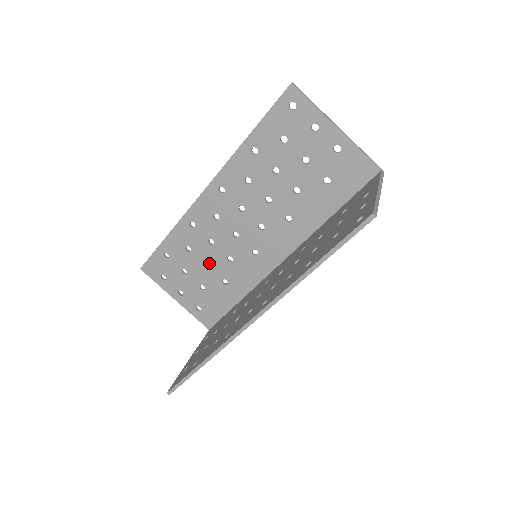
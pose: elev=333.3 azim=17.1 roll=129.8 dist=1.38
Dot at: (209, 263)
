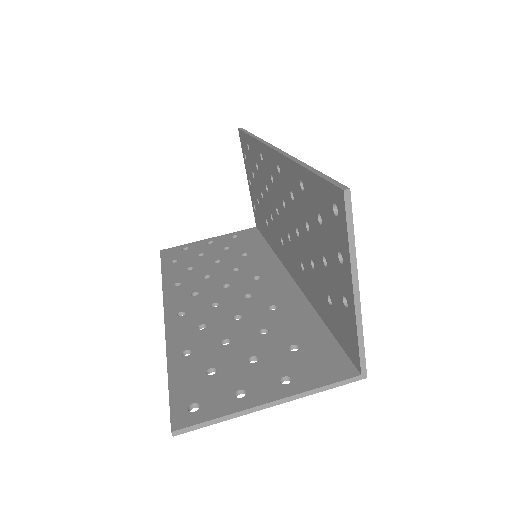
Dot at: (263, 196)
